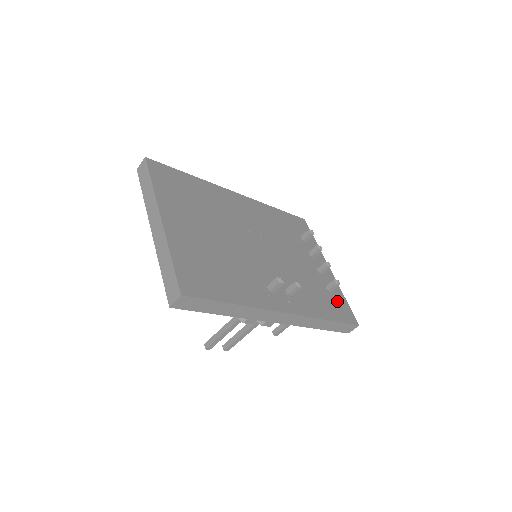
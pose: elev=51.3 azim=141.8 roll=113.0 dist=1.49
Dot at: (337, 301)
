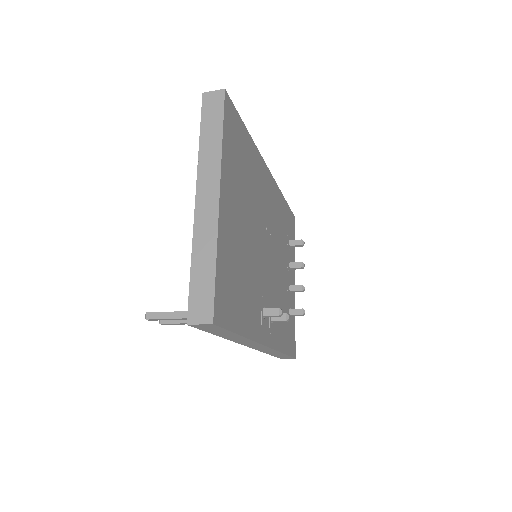
Dot at: (291, 328)
